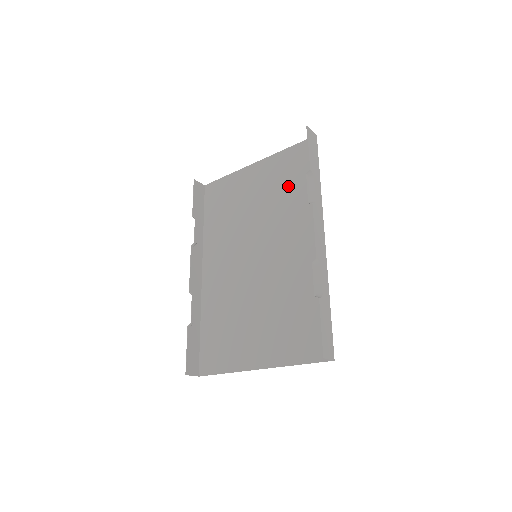
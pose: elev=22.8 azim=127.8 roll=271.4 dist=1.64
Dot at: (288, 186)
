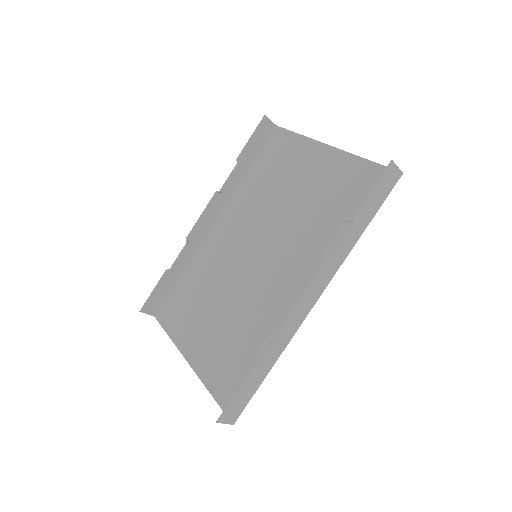
Dot at: (332, 208)
